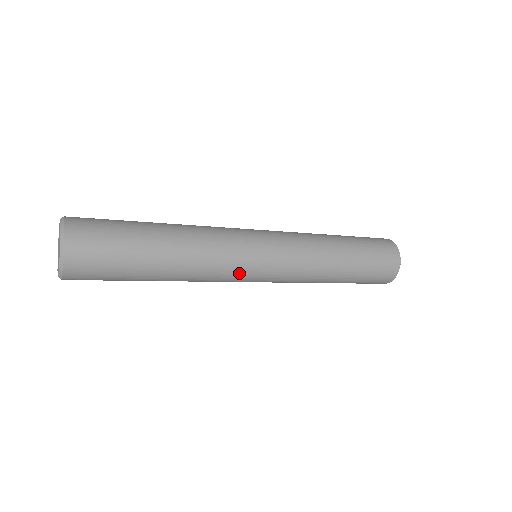
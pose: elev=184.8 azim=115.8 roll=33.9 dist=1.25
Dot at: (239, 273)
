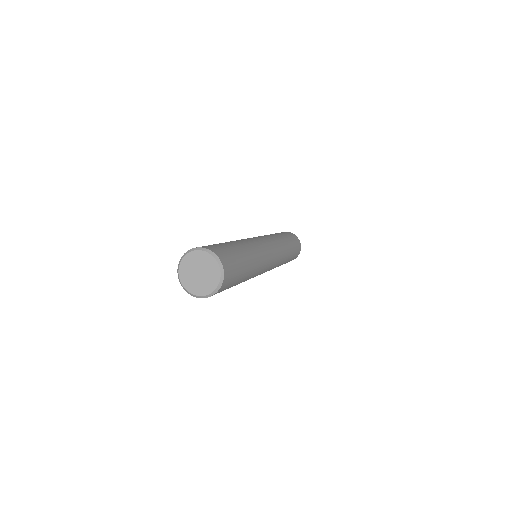
Dot at: (265, 269)
